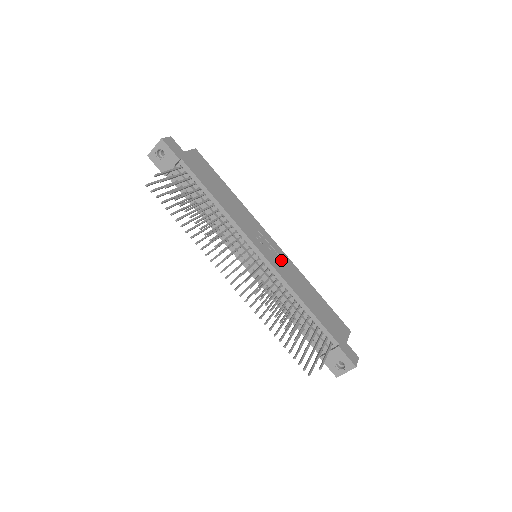
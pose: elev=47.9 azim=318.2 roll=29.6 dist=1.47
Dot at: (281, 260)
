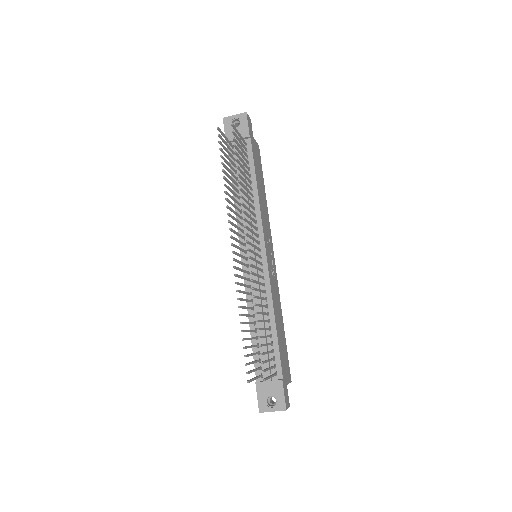
Dot at: (274, 275)
